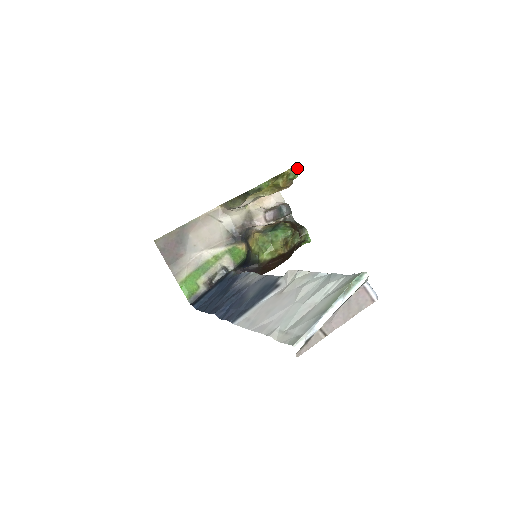
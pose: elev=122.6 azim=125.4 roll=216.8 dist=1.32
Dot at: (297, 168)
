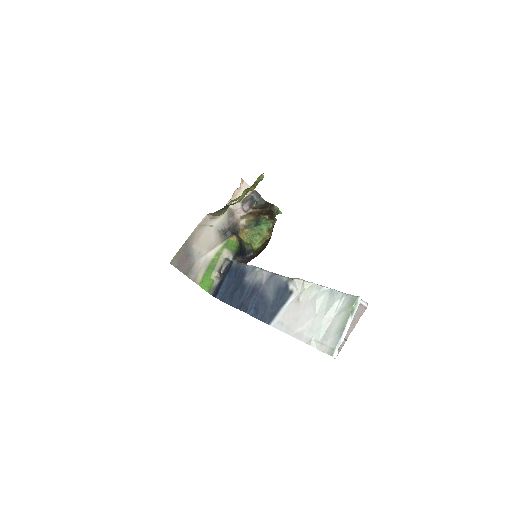
Dot at: (262, 174)
